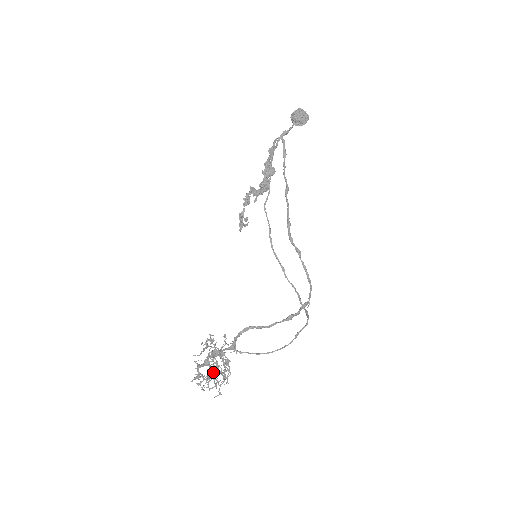
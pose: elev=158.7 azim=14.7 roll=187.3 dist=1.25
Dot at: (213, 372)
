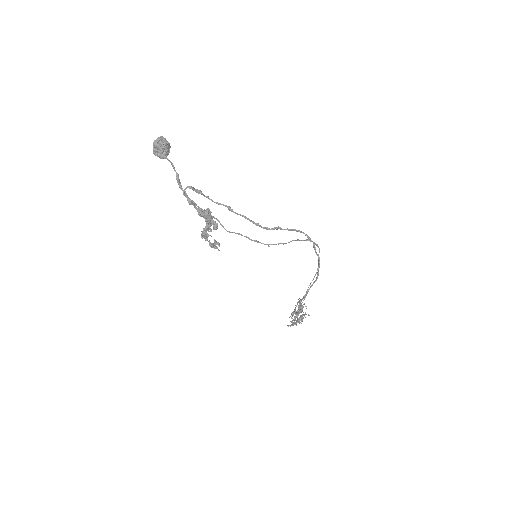
Dot at: (301, 317)
